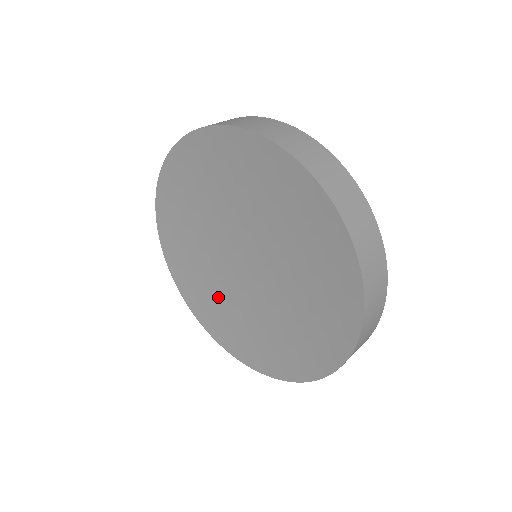
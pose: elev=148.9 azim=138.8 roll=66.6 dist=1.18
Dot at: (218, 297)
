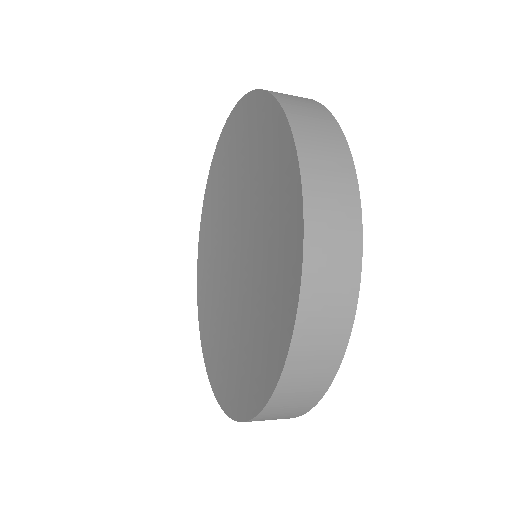
Dot at: (216, 300)
